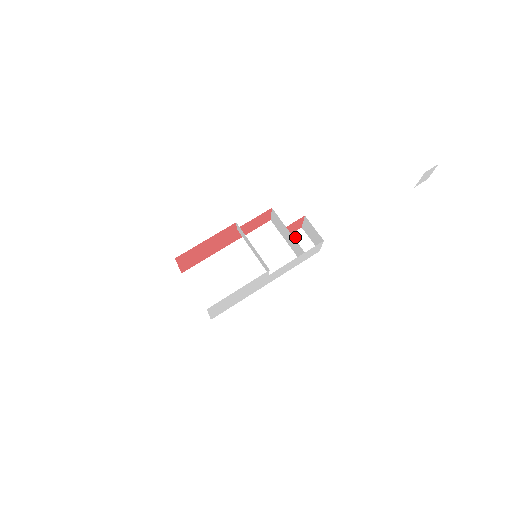
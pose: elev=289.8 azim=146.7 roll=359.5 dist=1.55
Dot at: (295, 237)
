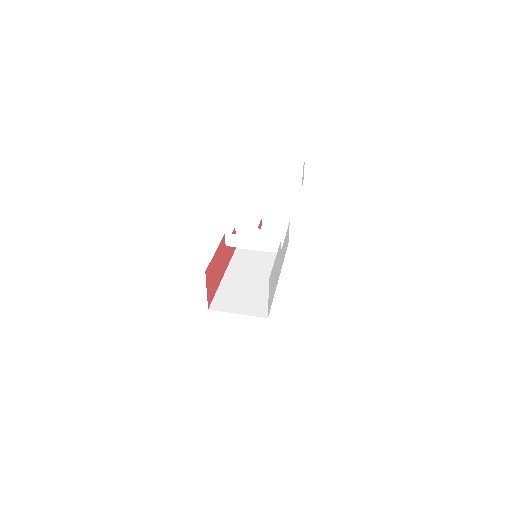
Dot at: occluded
